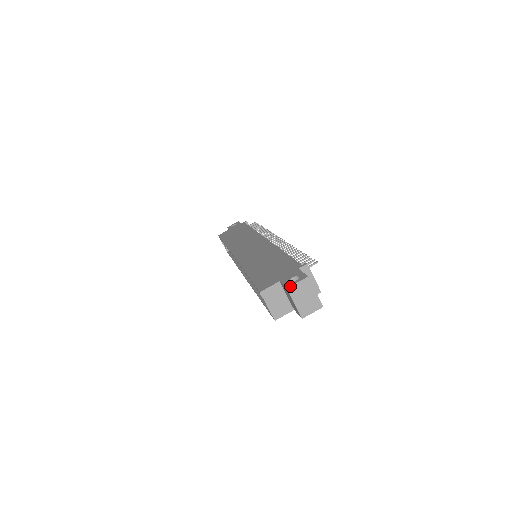
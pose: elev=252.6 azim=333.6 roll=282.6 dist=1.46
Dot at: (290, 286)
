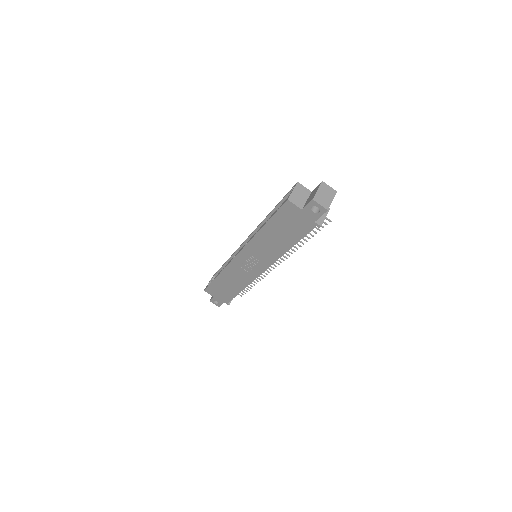
Dot at: occluded
